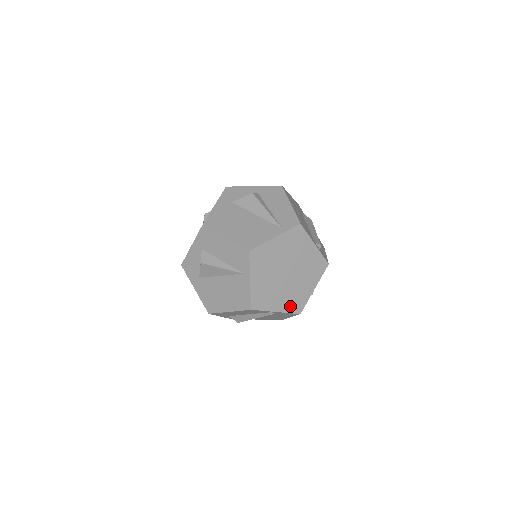
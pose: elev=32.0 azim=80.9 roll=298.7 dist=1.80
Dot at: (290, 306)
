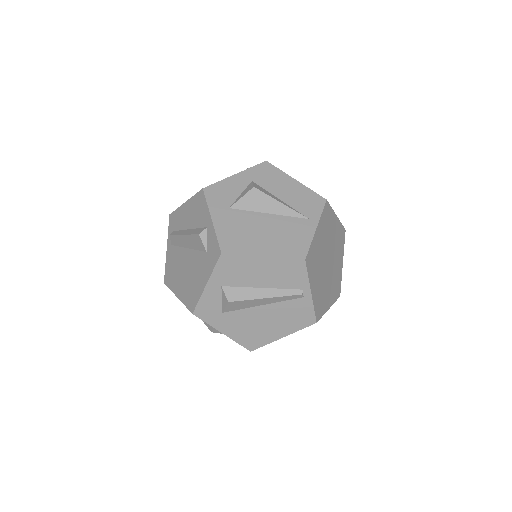
Dot at: (317, 301)
